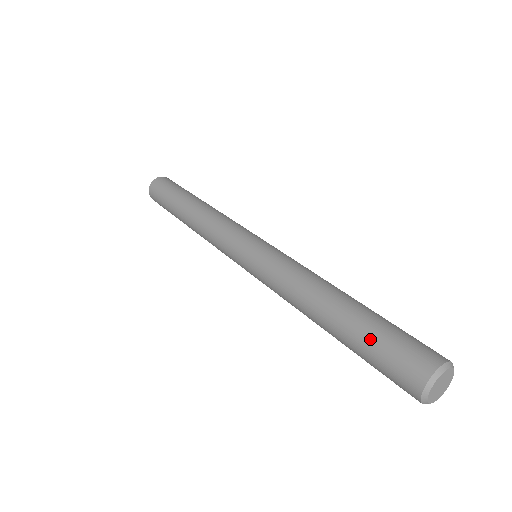
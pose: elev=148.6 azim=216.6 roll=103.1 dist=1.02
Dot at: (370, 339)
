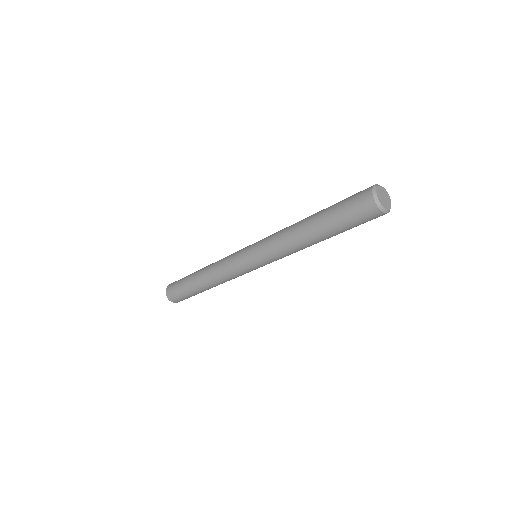
Dot at: (336, 207)
